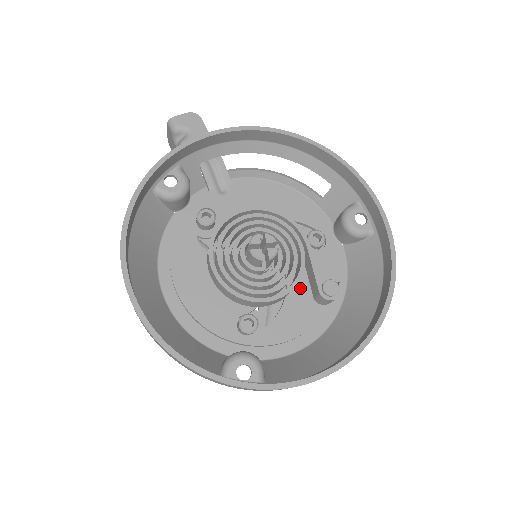
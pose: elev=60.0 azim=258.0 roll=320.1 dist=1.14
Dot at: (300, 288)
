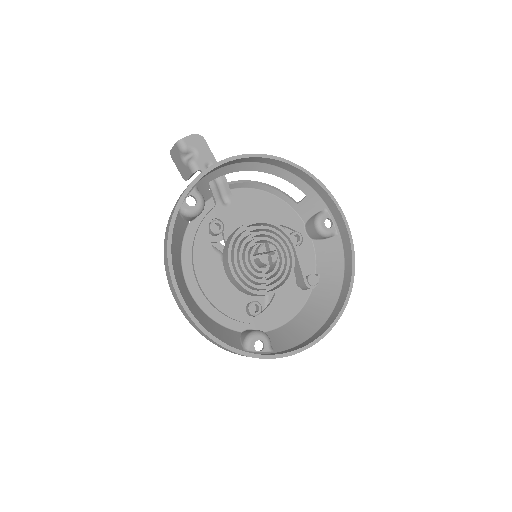
Dot at: occluded
